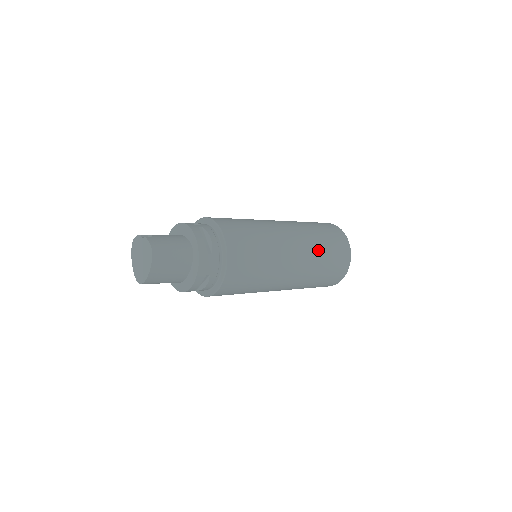
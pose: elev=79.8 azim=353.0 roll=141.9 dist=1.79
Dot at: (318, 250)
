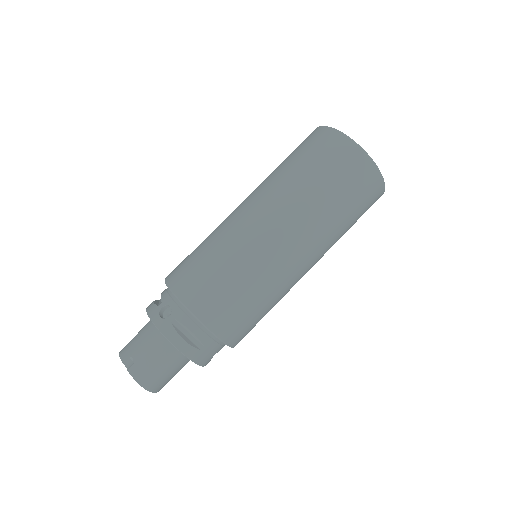
Dot at: (330, 221)
